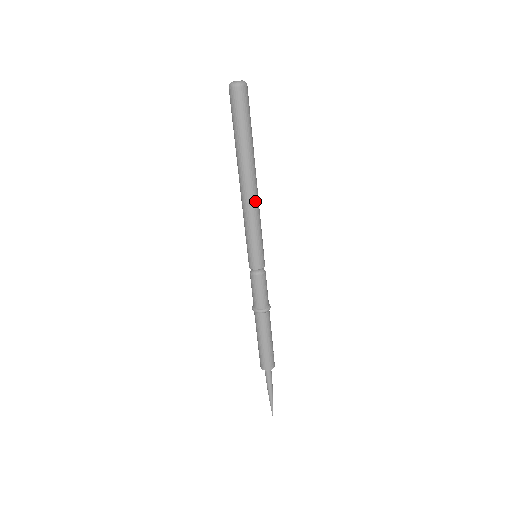
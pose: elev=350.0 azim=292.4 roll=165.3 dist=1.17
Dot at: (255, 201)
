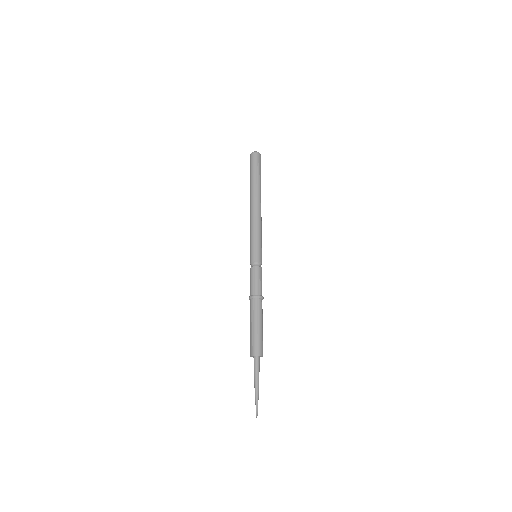
Dot at: (261, 217)
